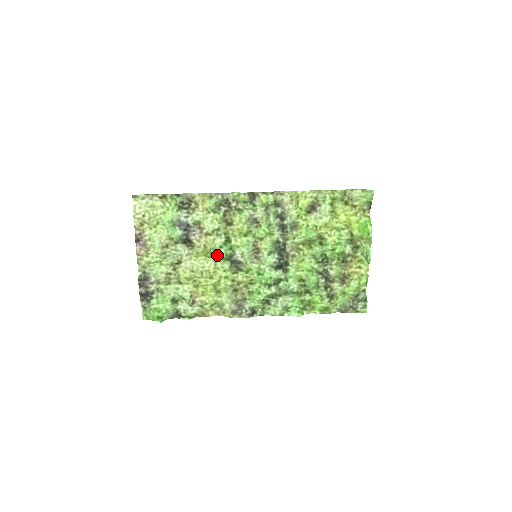
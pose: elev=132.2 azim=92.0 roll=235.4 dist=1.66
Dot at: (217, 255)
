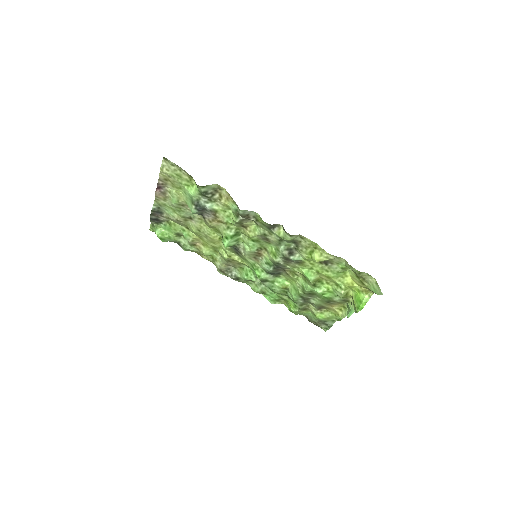
Dot at: (222, 239)
